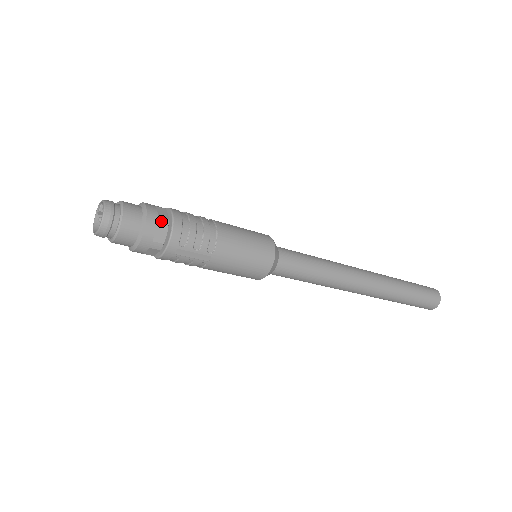
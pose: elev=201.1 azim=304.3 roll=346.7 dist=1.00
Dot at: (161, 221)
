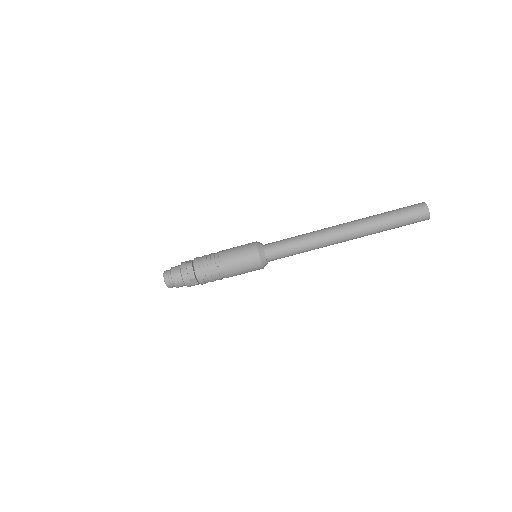
Dot at: (188, 265)
